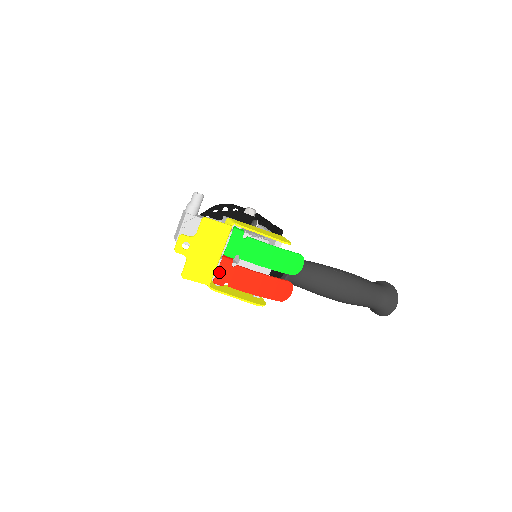
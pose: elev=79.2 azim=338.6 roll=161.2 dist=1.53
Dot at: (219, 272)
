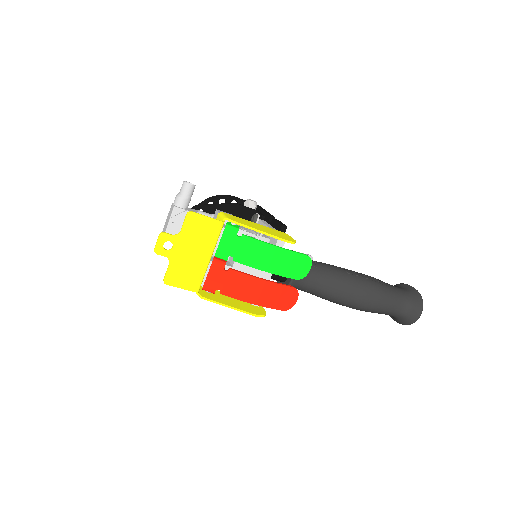
Dot at: (209, 277)
